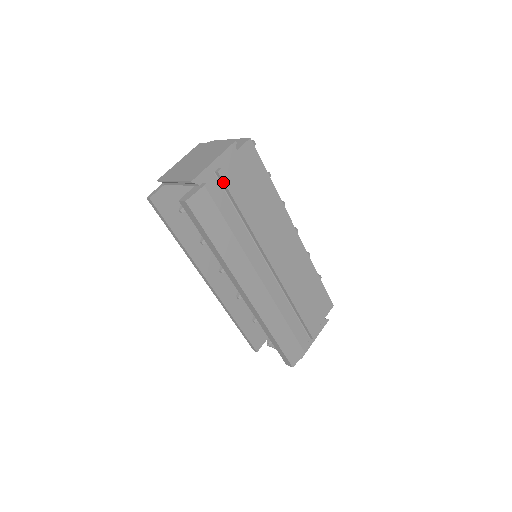
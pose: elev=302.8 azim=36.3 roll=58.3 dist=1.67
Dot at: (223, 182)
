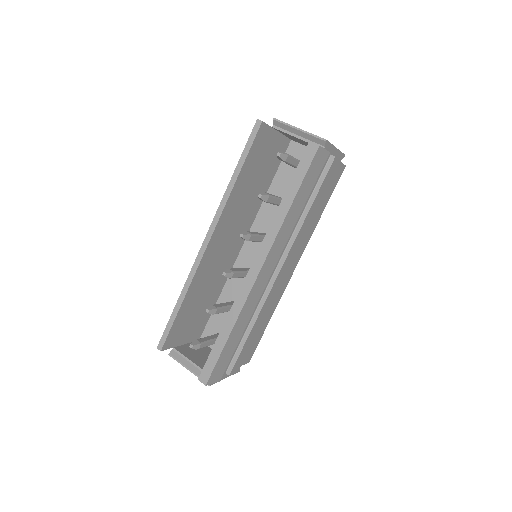
Dot at: (329, 168)
